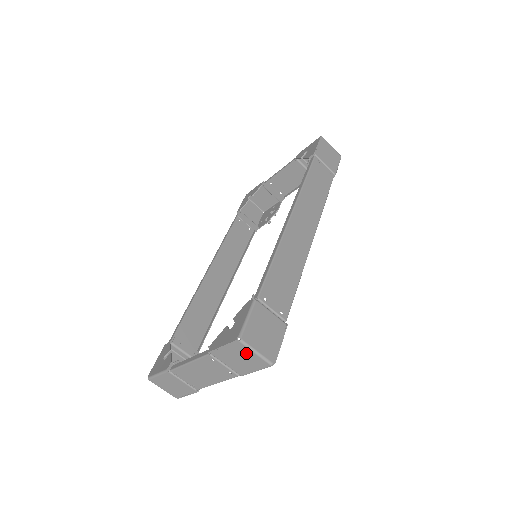
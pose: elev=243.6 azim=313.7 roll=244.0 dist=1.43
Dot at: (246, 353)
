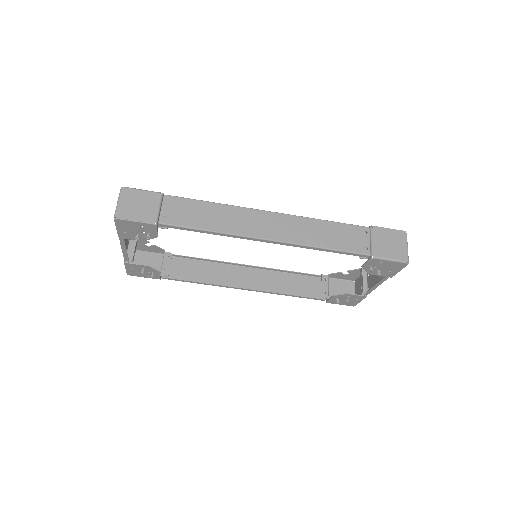
Dot at: occluded
